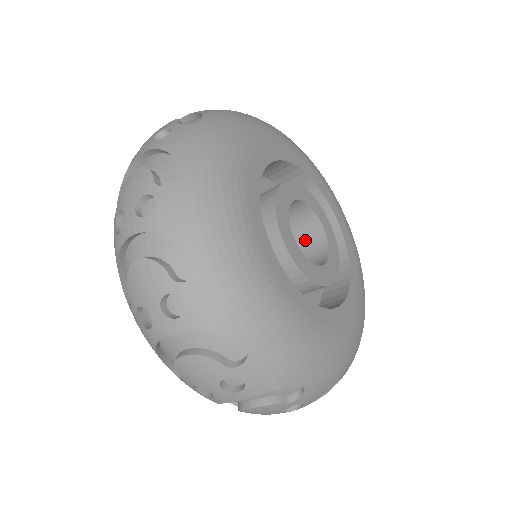
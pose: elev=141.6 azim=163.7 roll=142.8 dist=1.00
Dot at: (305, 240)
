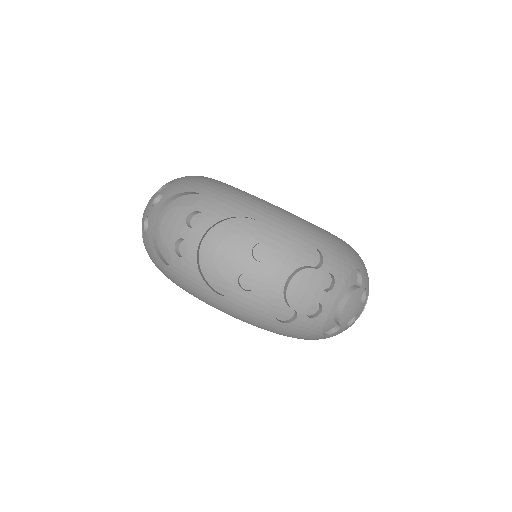
Dot at: occluded
